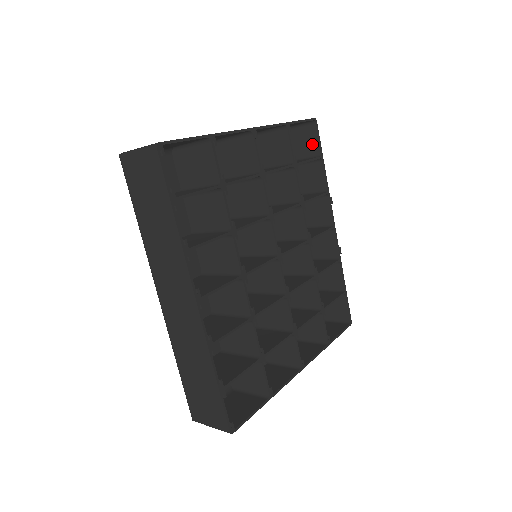
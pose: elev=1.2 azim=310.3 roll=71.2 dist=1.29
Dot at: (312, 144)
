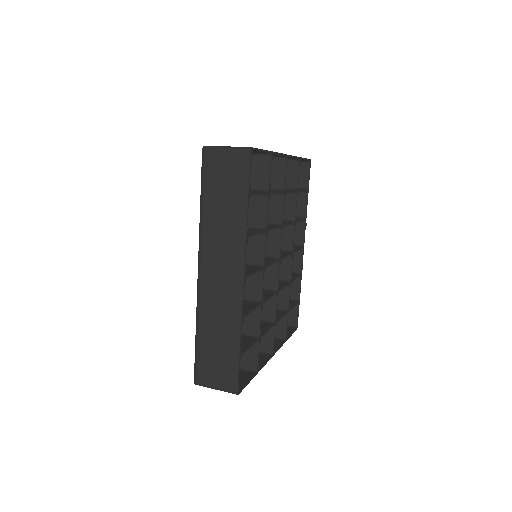
Dot at: (302, 178)
